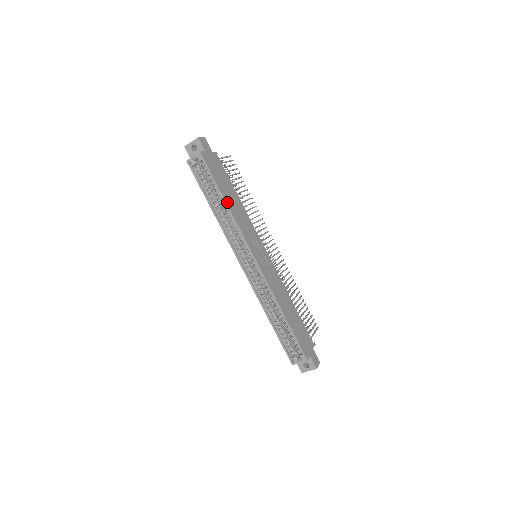
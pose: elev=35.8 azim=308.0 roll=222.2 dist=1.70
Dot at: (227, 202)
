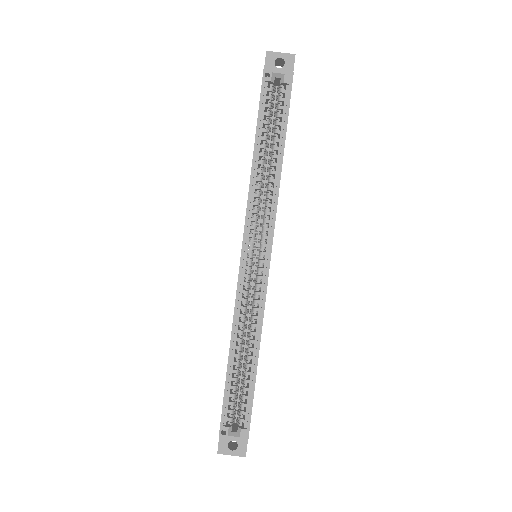
Dot at: (282, 161)
